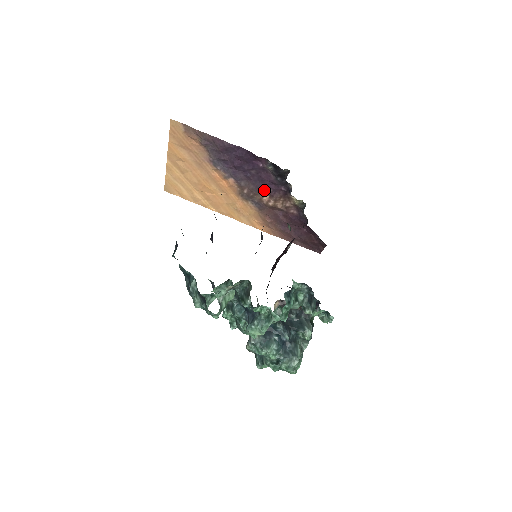
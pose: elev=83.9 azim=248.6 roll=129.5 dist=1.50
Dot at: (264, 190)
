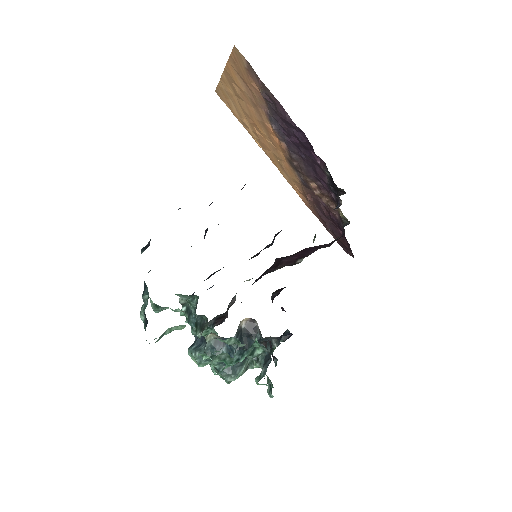
Dot at: (314, 178)
